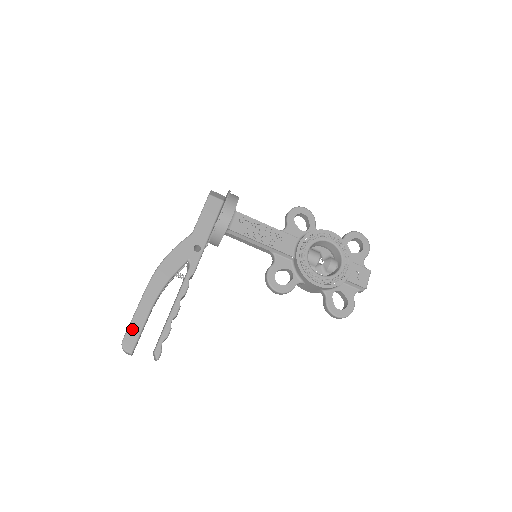
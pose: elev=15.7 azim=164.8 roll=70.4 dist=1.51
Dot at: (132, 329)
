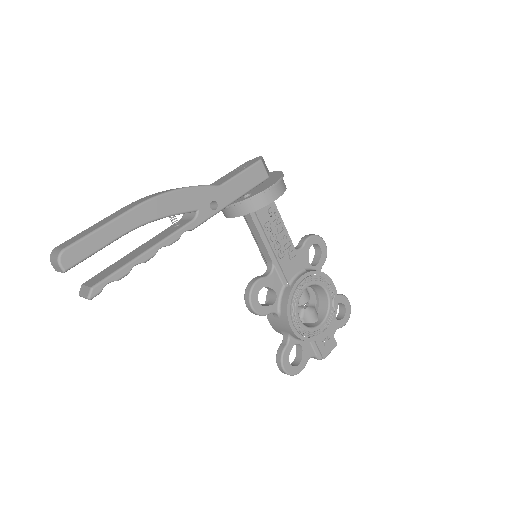
Dot at: (86, 243)
